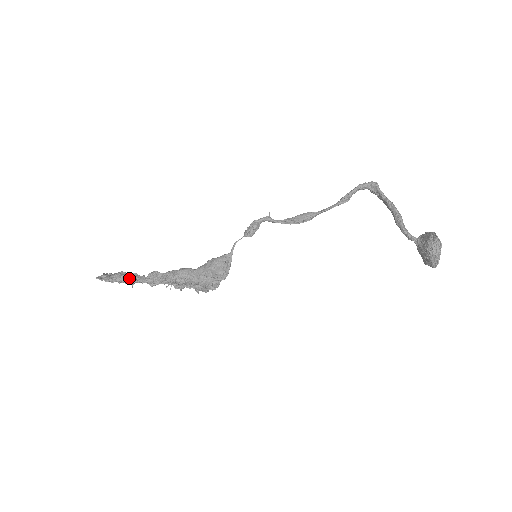
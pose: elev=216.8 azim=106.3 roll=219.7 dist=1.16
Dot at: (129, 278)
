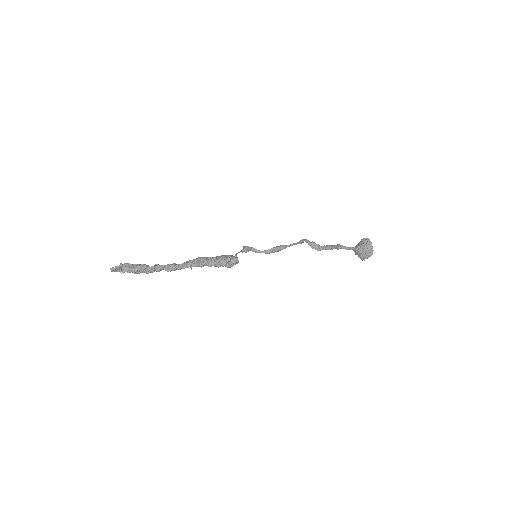
Dot at: (148, 266)
